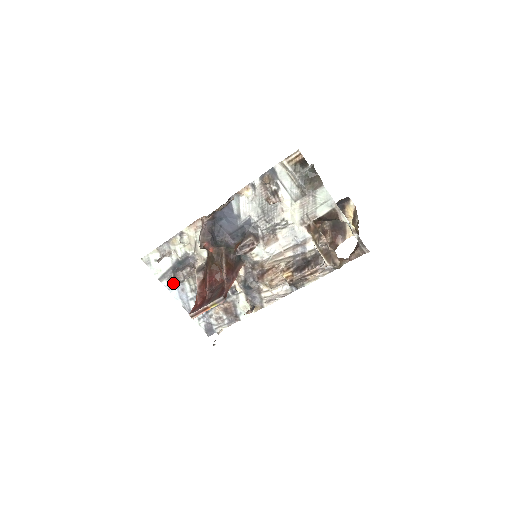
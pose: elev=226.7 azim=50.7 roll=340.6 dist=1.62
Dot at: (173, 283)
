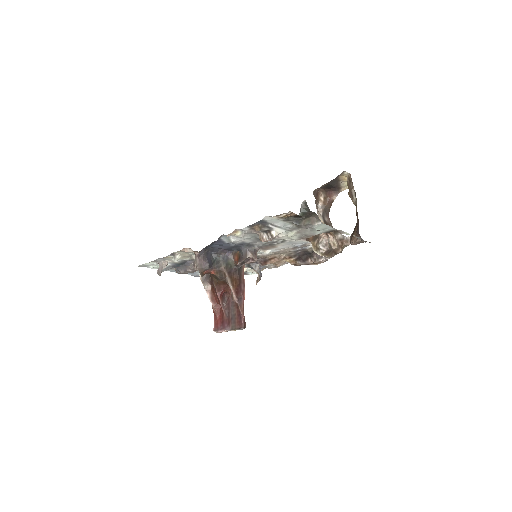
Dot at: occluded
